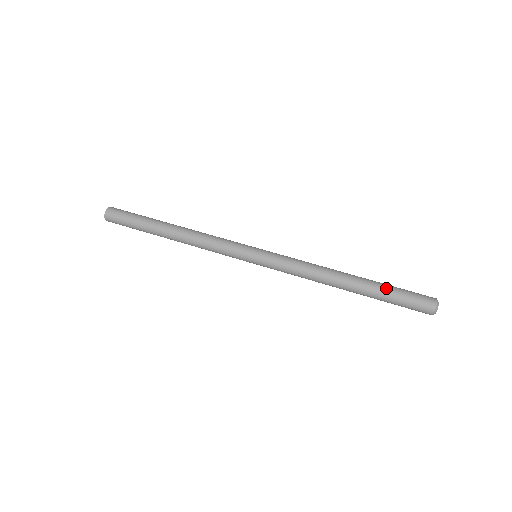
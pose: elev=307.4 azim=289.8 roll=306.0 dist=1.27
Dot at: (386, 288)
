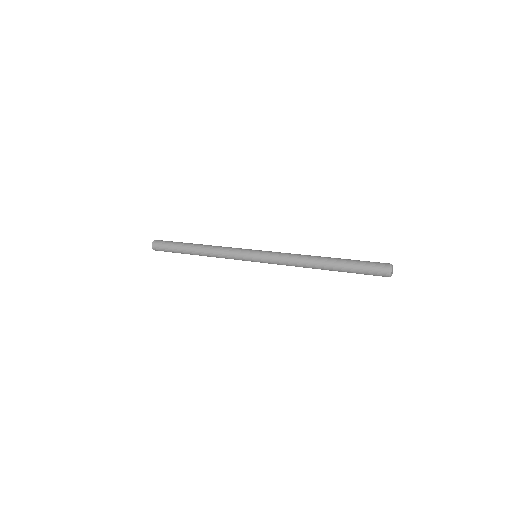
Dot at: (352, 260)
